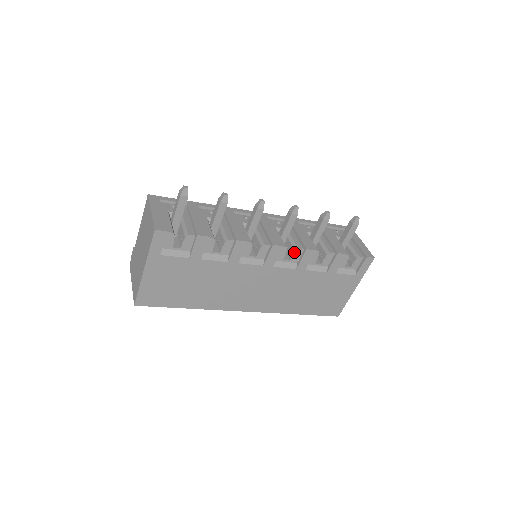
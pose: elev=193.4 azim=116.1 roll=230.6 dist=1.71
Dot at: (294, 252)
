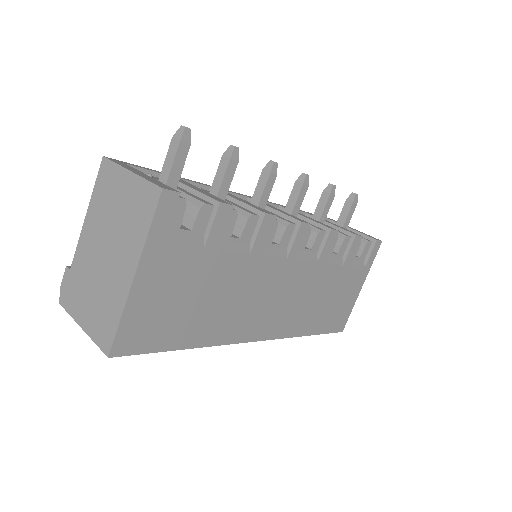
Dot at: (316, 236)
